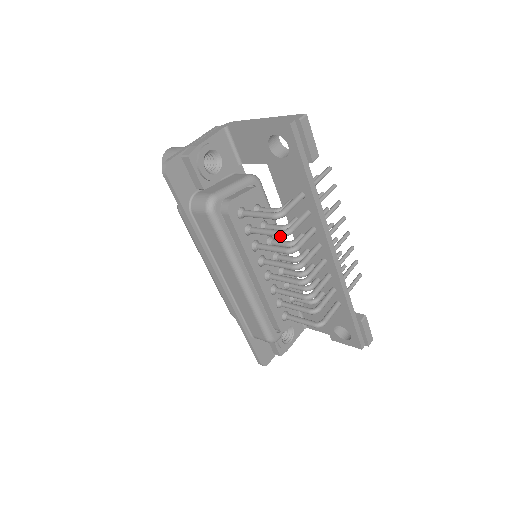
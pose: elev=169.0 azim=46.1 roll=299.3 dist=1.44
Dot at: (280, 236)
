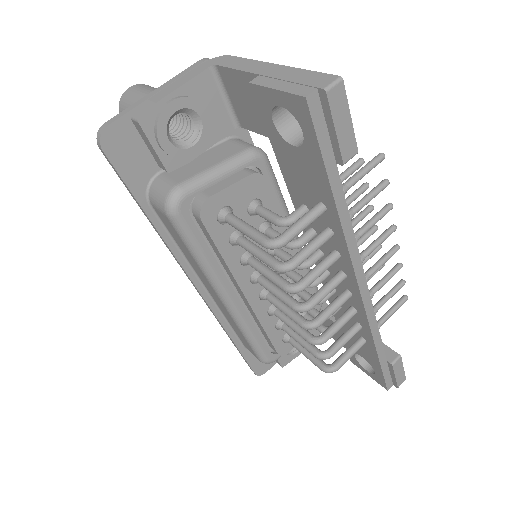
Dot at: (275, 270)
